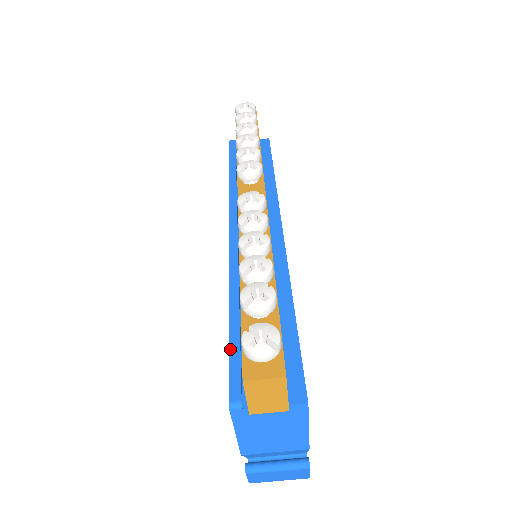
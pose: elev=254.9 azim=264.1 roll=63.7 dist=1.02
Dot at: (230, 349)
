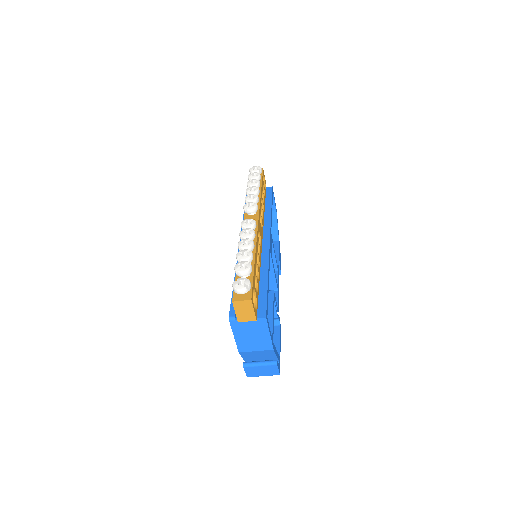
Dot at: (232, 296)
